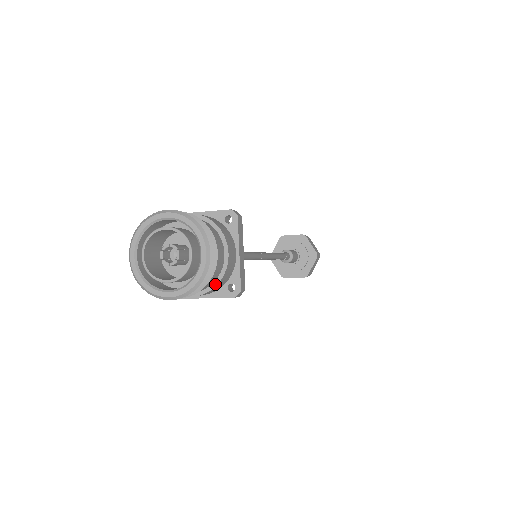
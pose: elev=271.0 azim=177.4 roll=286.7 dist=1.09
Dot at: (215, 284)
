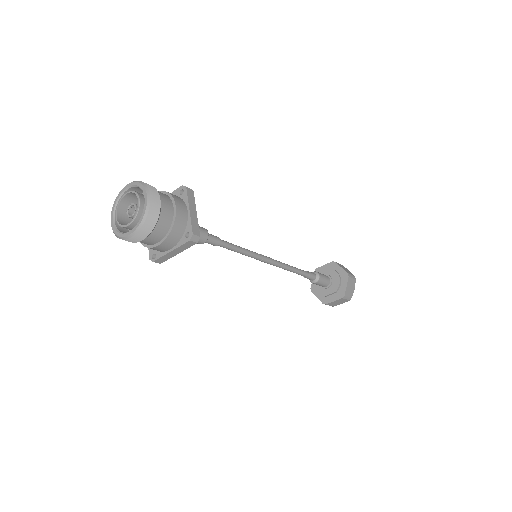
Dot at: (170, 230)
